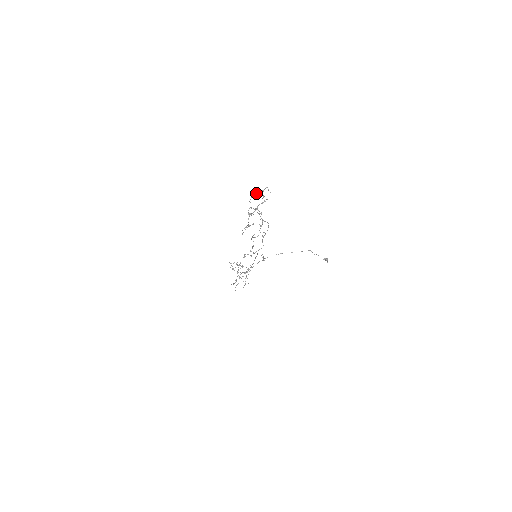
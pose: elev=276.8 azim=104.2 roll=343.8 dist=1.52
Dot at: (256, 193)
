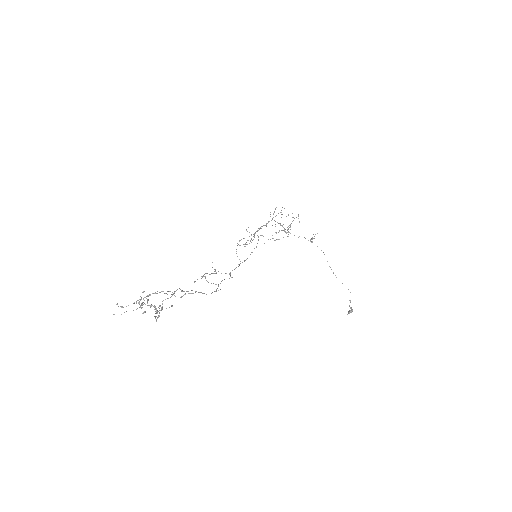
Dot at: occluded
